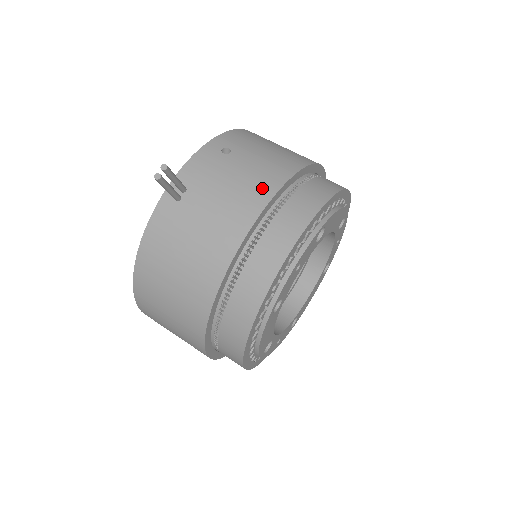
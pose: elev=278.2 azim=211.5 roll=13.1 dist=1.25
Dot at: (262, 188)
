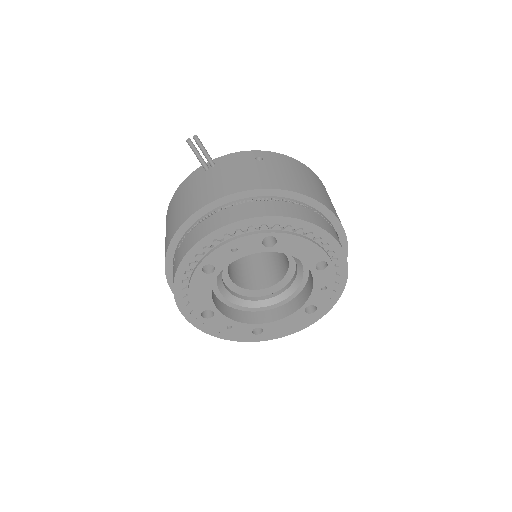
Dot at: (247, 183)
